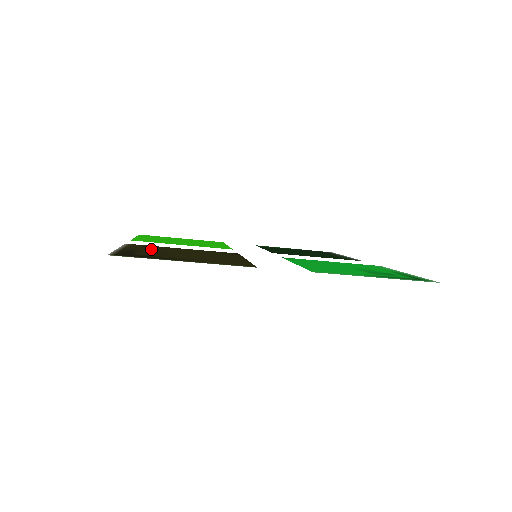
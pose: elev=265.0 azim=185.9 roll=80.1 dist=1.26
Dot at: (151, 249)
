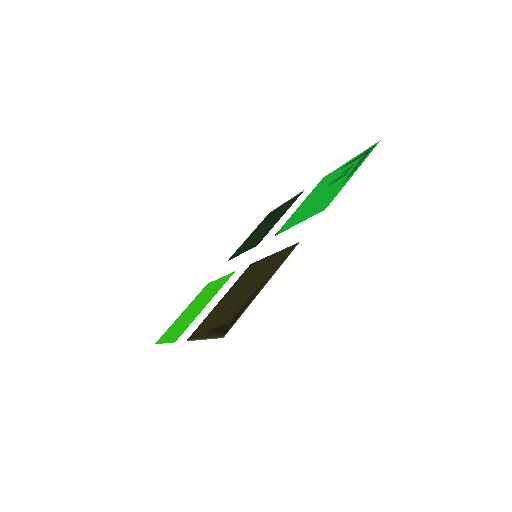
Dot at: (214, 319)
